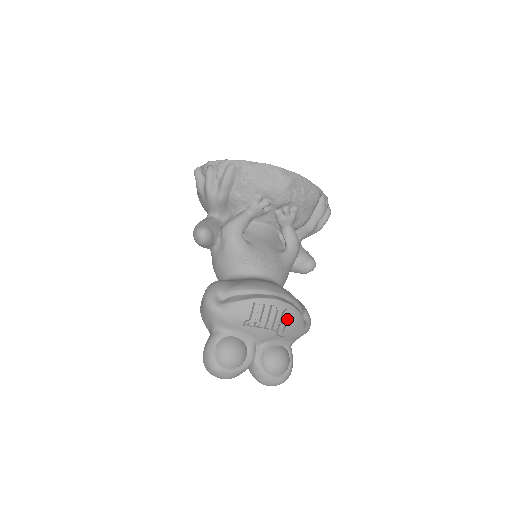
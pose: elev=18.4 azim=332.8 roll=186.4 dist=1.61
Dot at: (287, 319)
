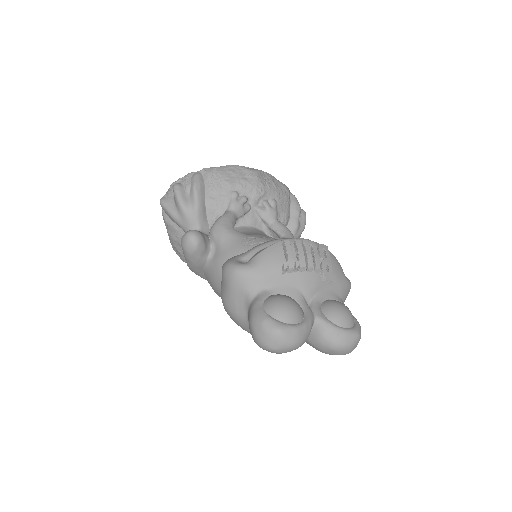
Dot at: (325, 256)
